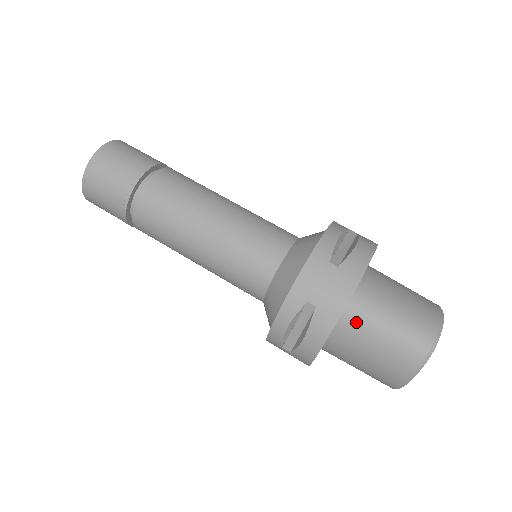
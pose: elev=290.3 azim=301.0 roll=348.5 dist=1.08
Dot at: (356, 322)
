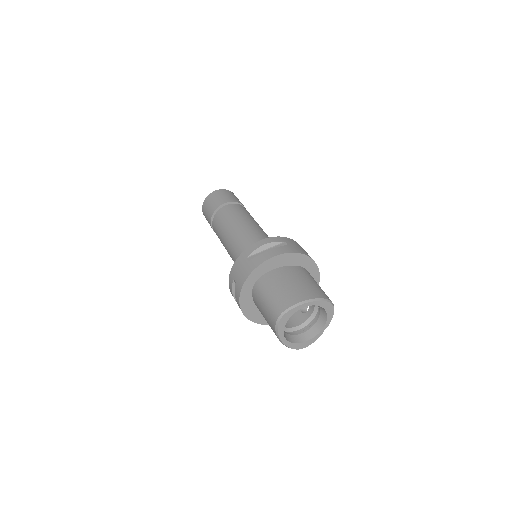
Dot at: (256, 296)
